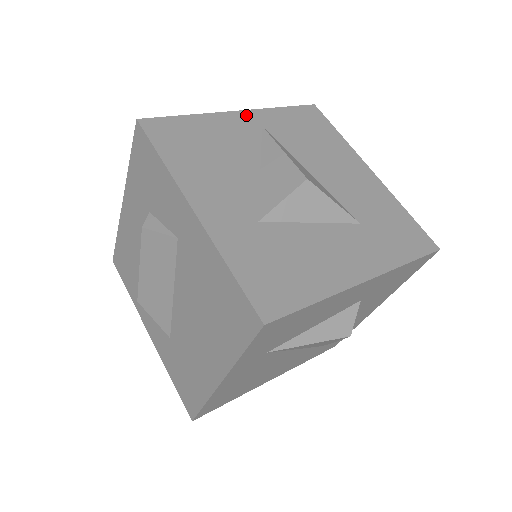
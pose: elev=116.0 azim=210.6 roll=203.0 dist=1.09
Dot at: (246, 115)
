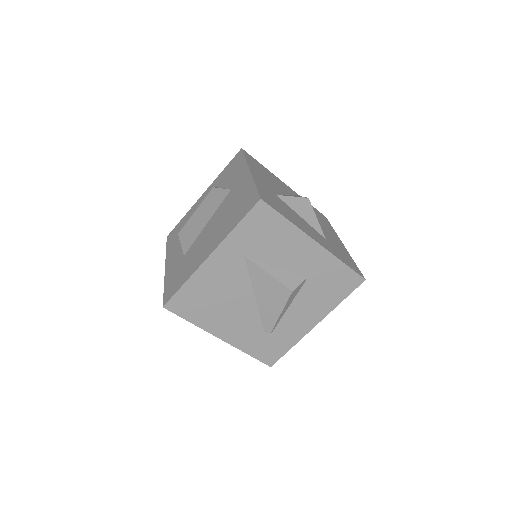
Dot at: (290, 188)
